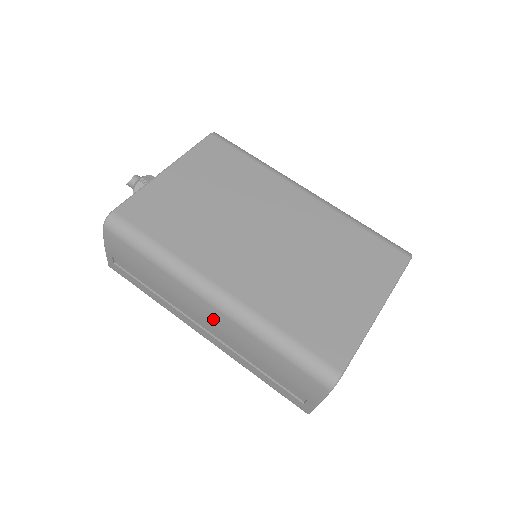
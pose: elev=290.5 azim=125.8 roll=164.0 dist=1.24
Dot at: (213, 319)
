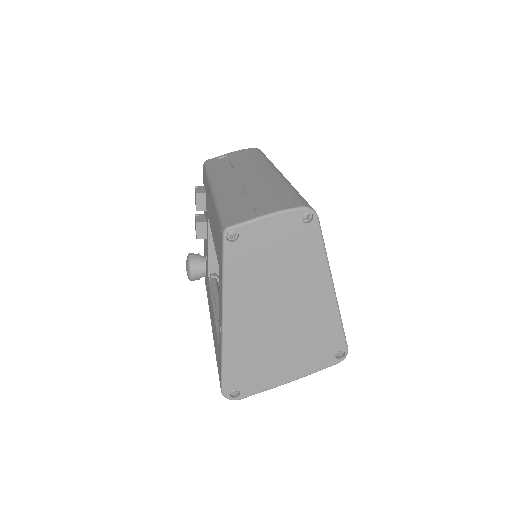
Dot at: (258, 175)
